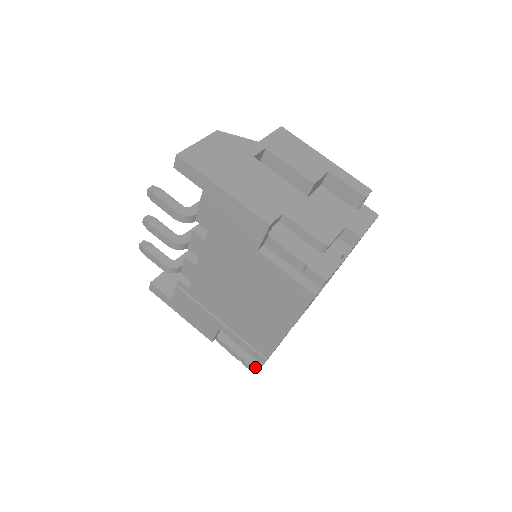
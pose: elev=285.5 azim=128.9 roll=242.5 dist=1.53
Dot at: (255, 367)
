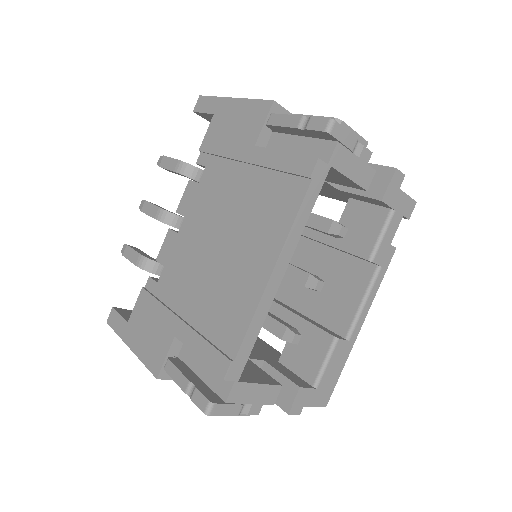
Dot at: (210, 398)
